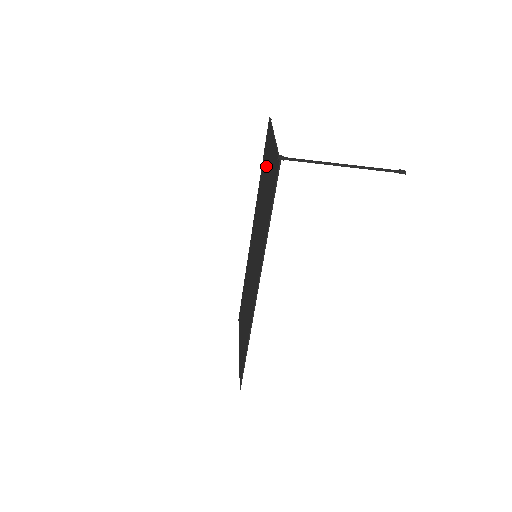
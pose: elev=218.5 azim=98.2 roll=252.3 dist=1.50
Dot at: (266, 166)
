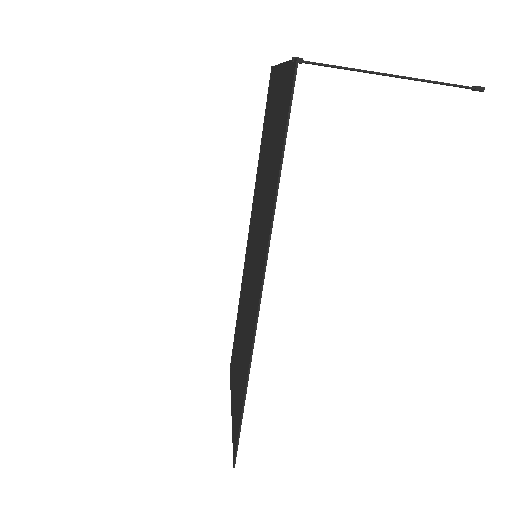
Dot at: (269, 120)
